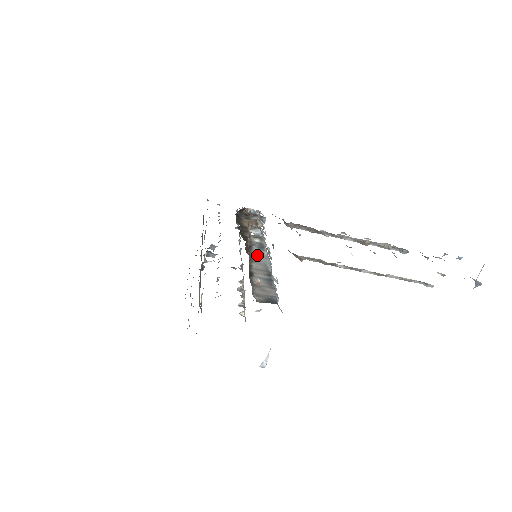
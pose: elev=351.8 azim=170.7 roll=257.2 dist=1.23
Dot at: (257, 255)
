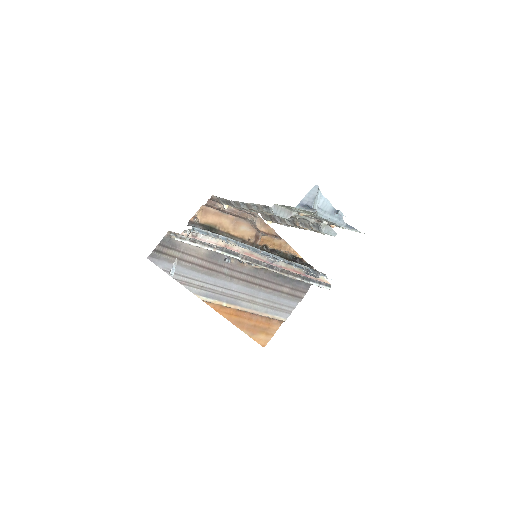
Dot at: occluded
